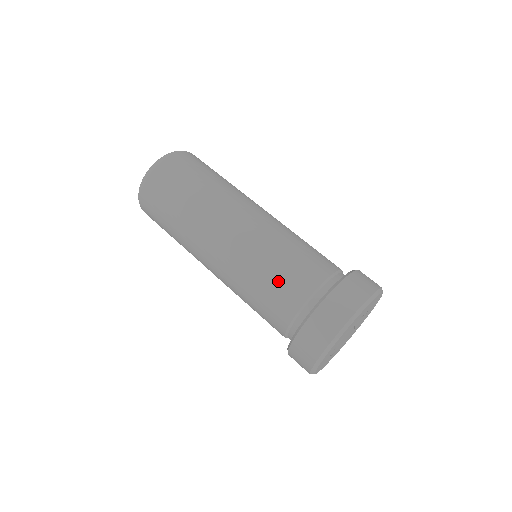
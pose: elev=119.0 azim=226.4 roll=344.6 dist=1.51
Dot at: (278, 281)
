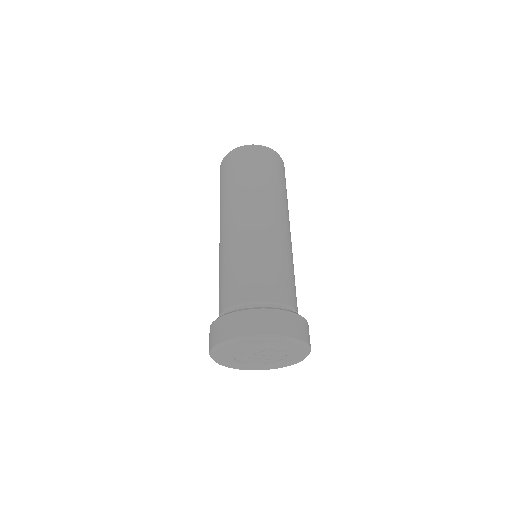
Dot at: (219, 290)
